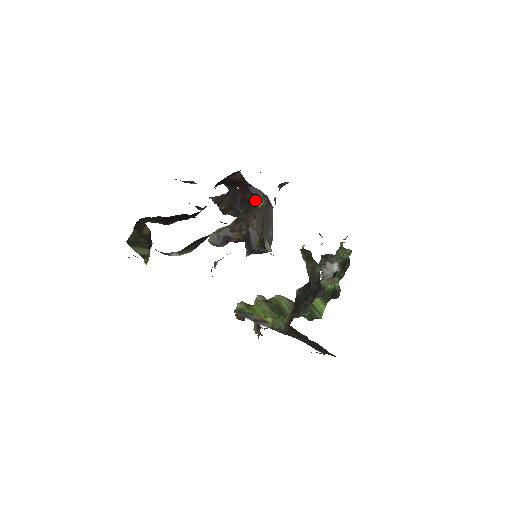
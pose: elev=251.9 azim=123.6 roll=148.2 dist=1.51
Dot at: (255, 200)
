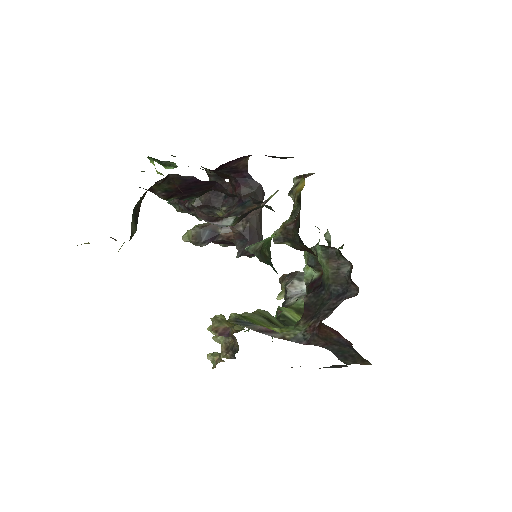
Dot at: (254, 194)
